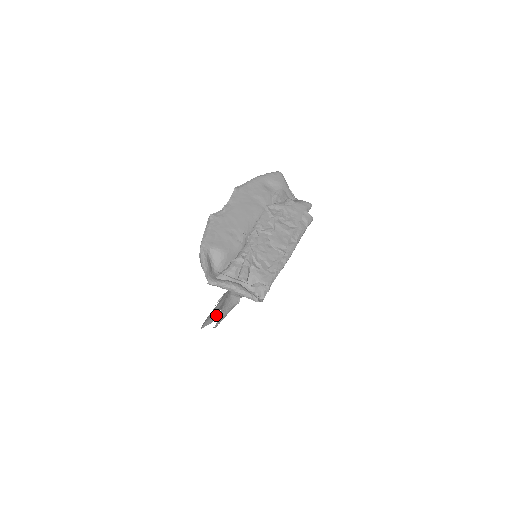
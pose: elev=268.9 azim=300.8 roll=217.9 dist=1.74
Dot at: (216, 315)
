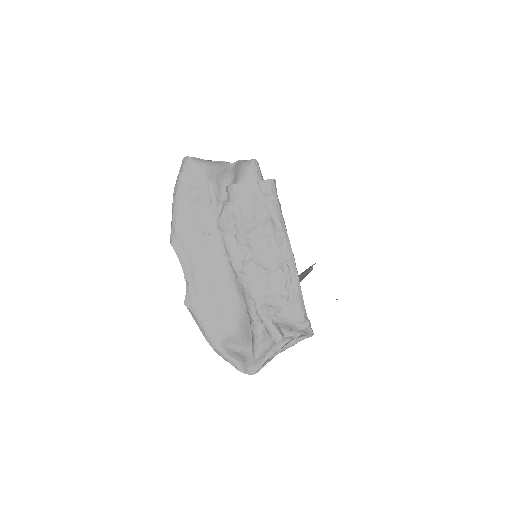
Dot at: occluded
